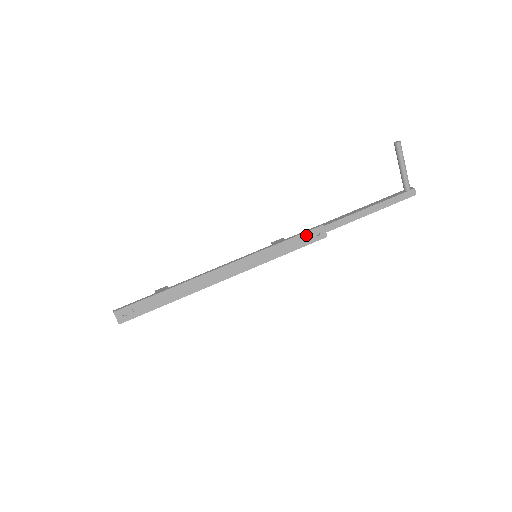
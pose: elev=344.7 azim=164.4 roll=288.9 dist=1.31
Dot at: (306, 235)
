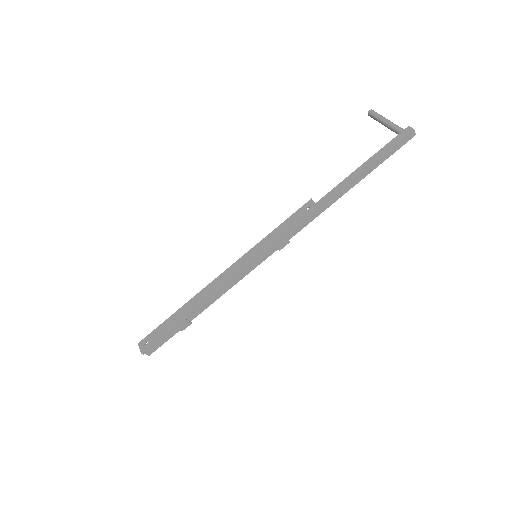
Dot at: (296, 215)
